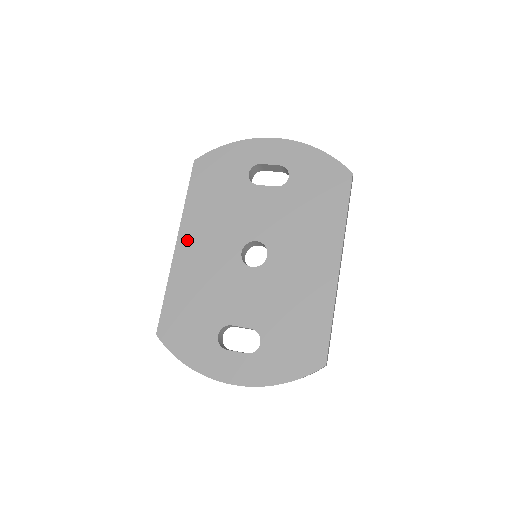
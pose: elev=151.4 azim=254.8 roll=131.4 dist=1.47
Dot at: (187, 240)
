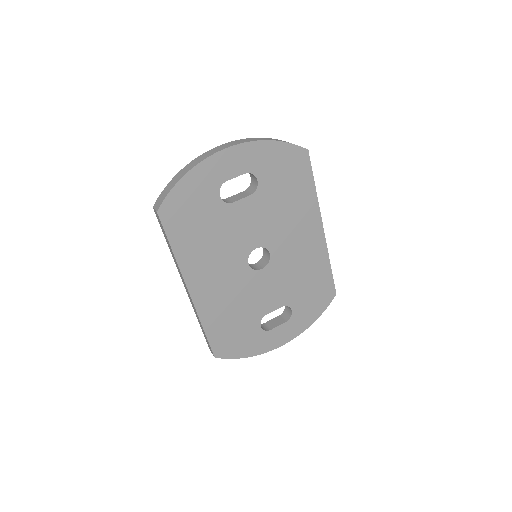
Dot at: (197, 283)
